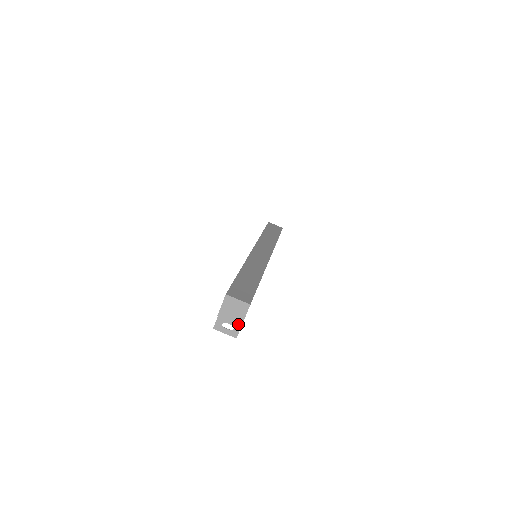
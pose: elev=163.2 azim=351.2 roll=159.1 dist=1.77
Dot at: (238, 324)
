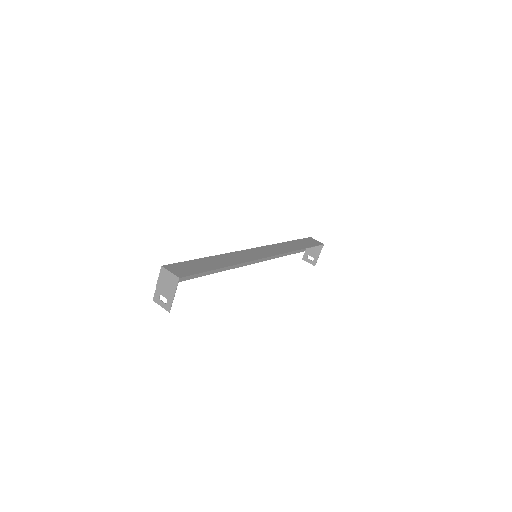
Dot at: (170, 298)
